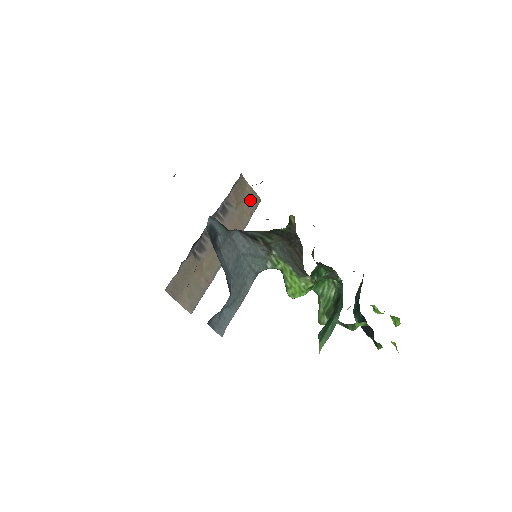
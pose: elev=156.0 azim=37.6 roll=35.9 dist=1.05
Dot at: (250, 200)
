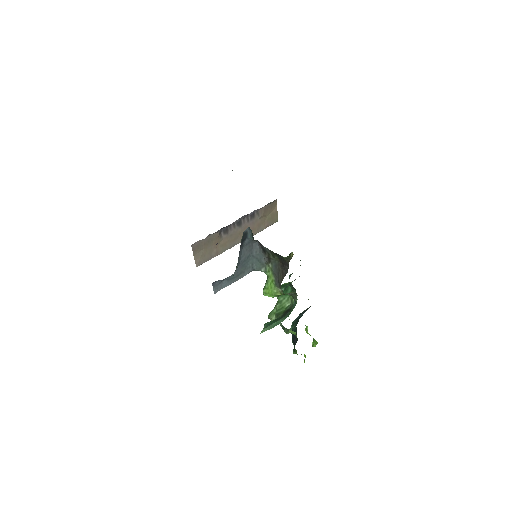
Dot at: (272, 218)
